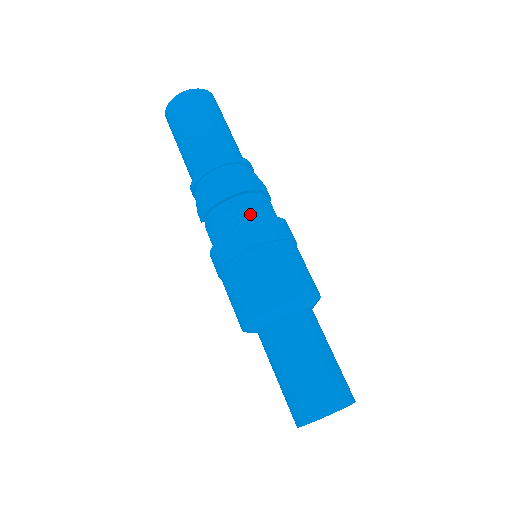
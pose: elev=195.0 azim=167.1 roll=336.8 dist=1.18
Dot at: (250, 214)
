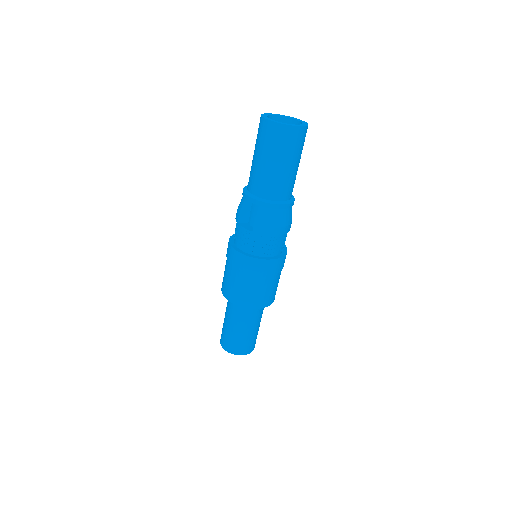
Dot at: occluded
